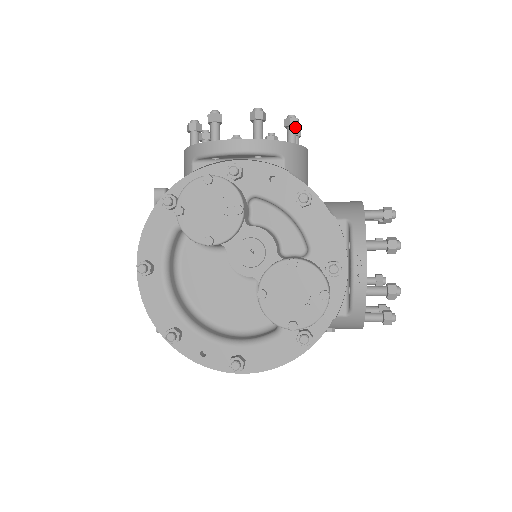
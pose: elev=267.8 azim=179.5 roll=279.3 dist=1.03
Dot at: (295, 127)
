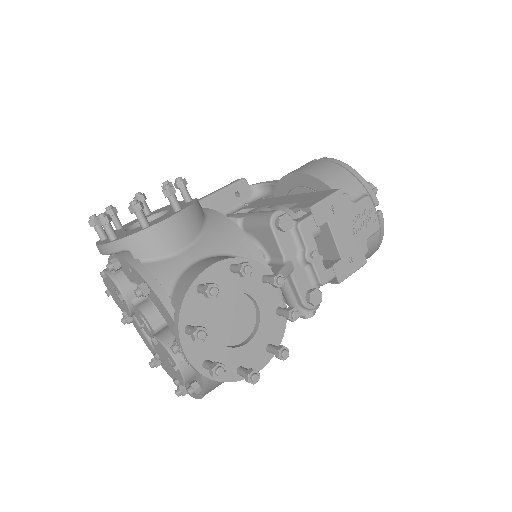
Dot at: (137, 212)
